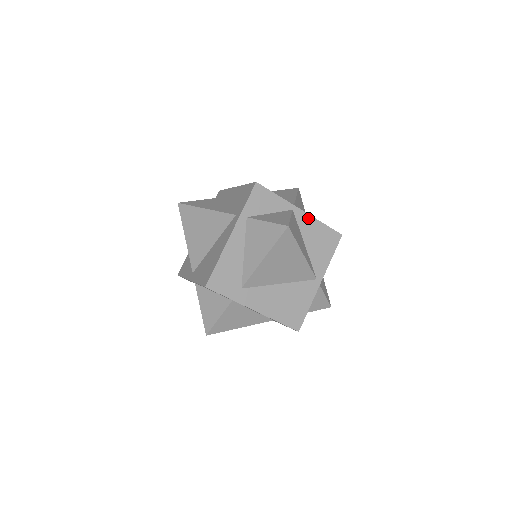
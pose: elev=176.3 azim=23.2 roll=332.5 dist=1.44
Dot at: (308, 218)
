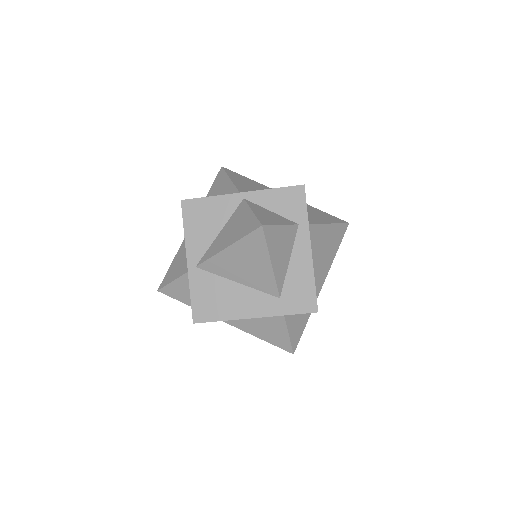
Dot at: occluded
